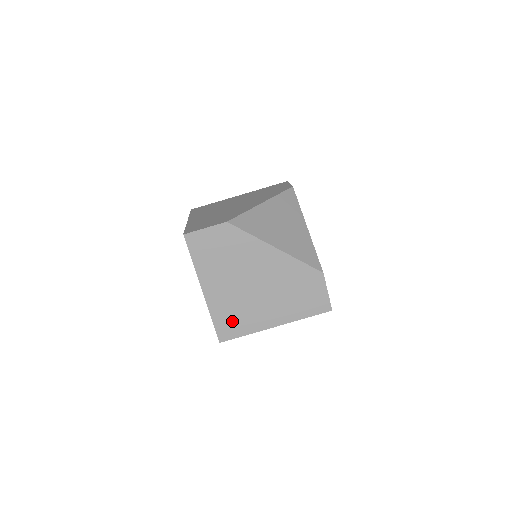
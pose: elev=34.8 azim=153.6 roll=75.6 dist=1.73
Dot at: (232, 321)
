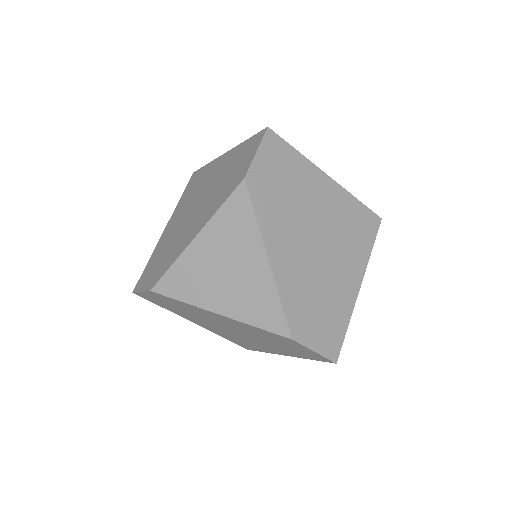
Dot at: (241, 343)
